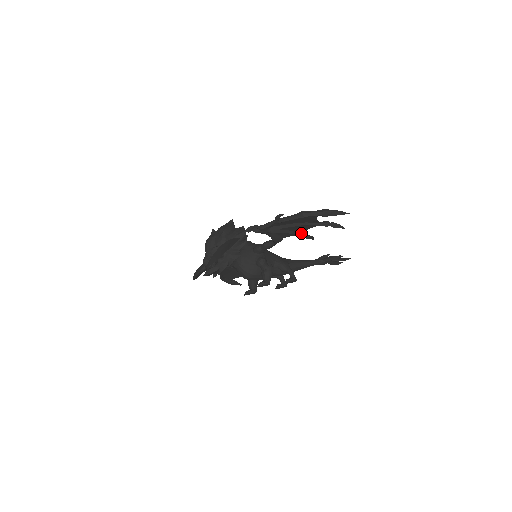
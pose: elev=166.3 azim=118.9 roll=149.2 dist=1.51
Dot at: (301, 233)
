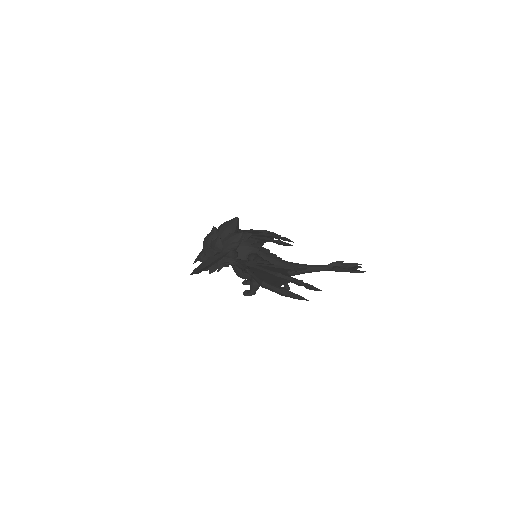
Dot at: (286, 269)
